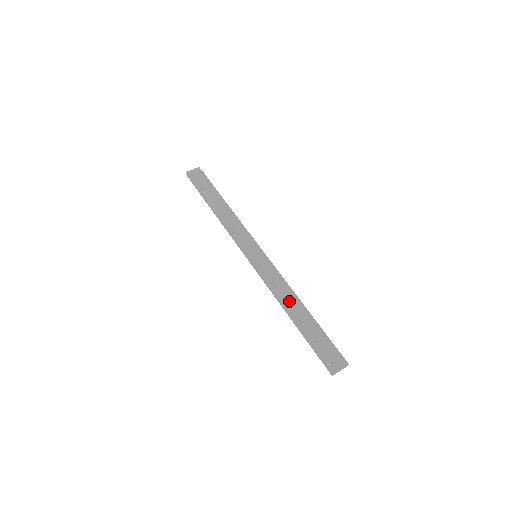
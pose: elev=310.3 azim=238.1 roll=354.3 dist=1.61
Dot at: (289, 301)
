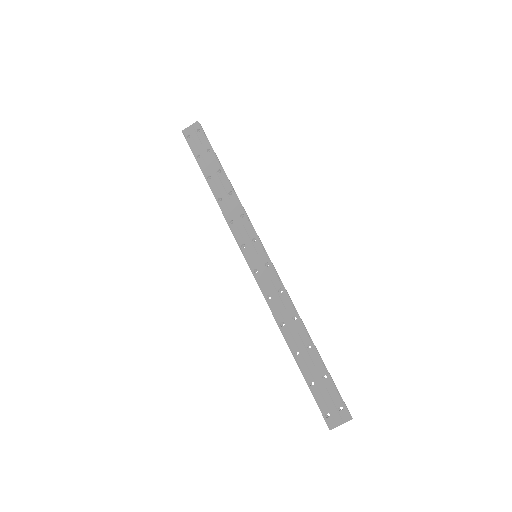
Dot at: (288, 325)
